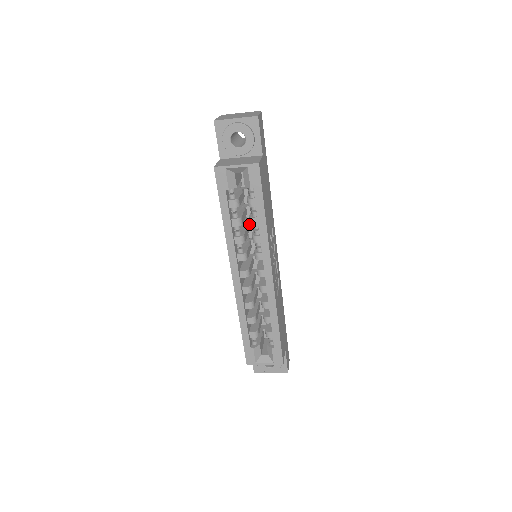
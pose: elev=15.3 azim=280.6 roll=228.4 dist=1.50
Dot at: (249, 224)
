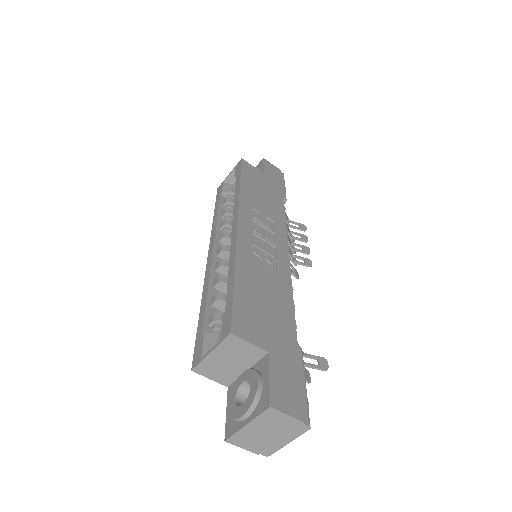
Dot at: occluded
